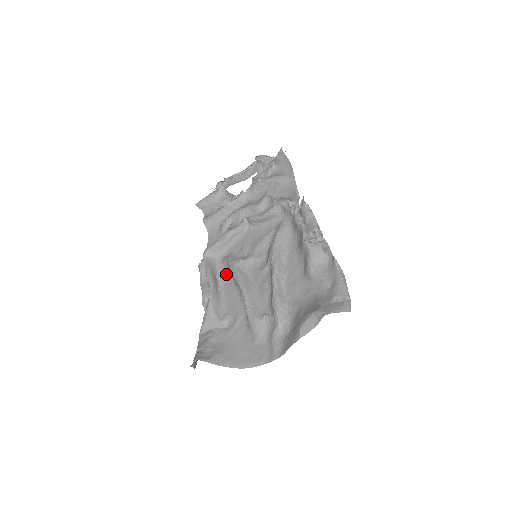
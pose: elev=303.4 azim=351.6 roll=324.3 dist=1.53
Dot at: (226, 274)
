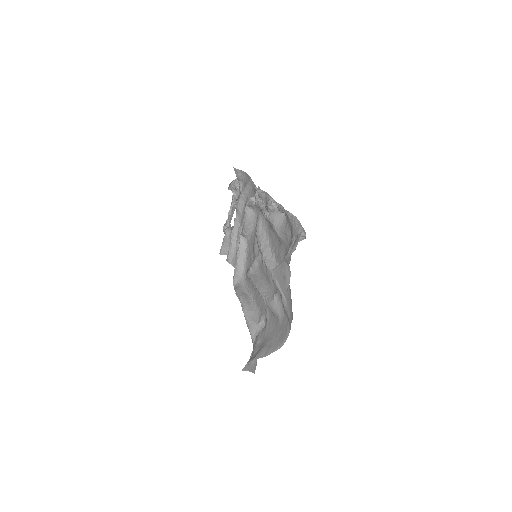
Dot at: (251, 286)
